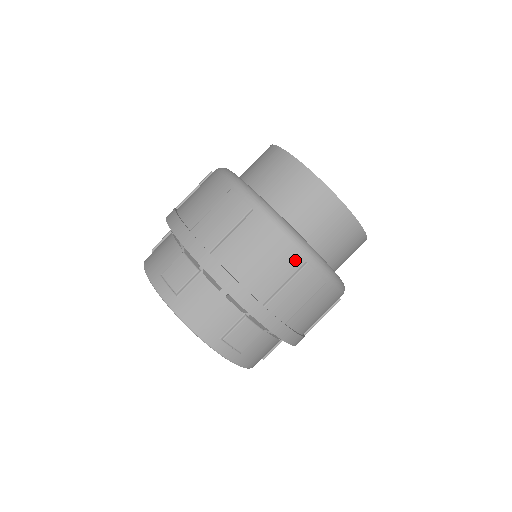
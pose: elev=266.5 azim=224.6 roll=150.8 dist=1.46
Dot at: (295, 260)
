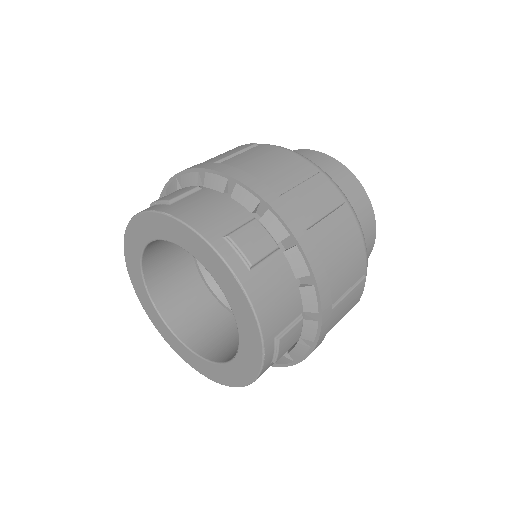
Dot at: occluded
